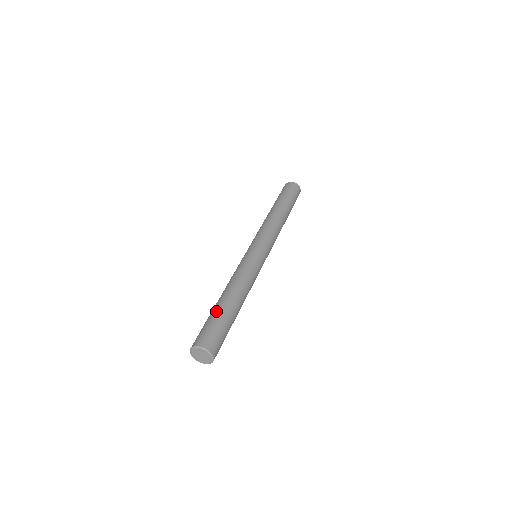
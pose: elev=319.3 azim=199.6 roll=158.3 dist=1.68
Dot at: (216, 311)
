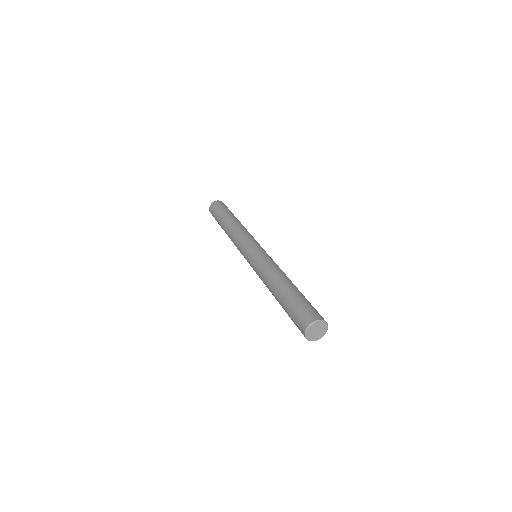
Dot at: (290, 296)
